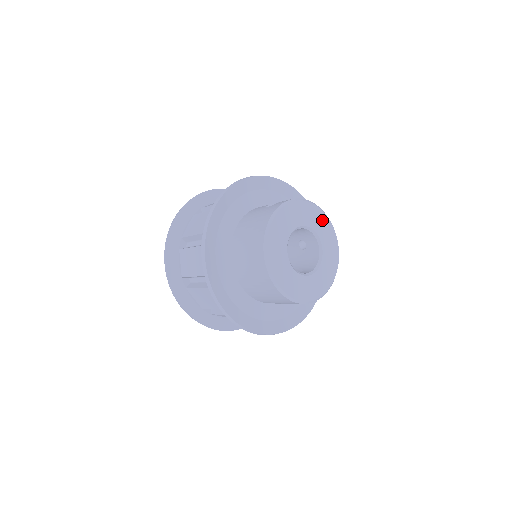
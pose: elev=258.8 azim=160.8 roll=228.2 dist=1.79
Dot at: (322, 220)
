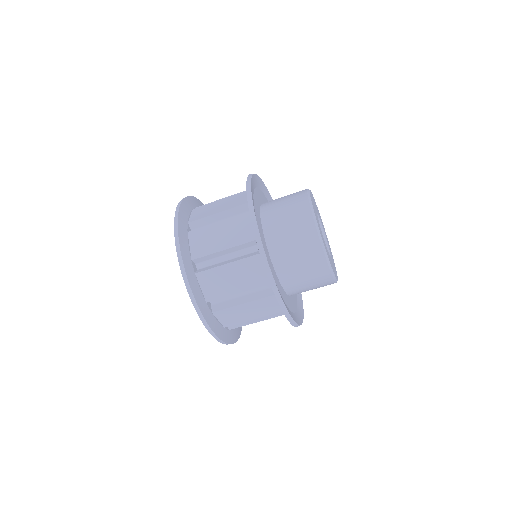
Dot at: (328, 243)
